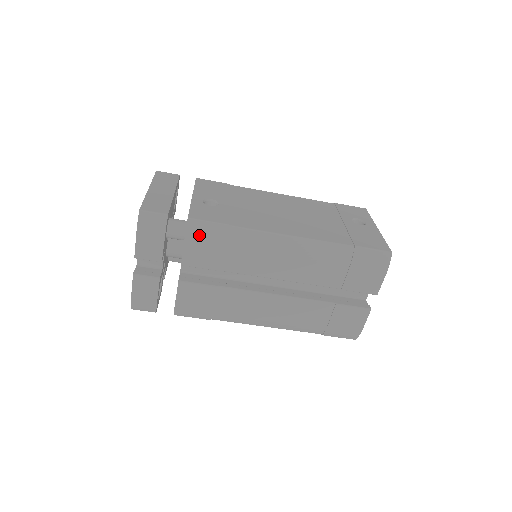
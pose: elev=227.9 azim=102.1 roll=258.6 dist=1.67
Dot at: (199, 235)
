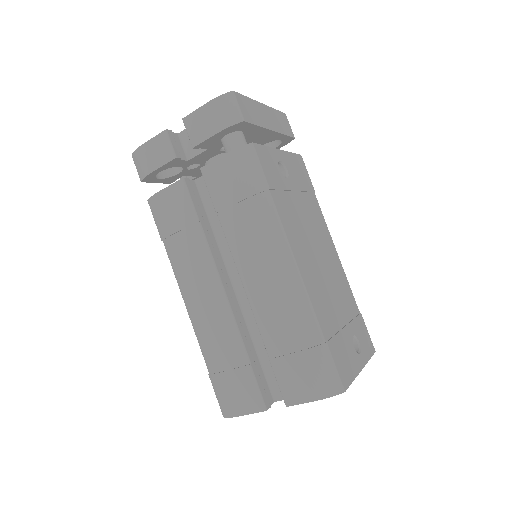
Dot at: (241, 164)
